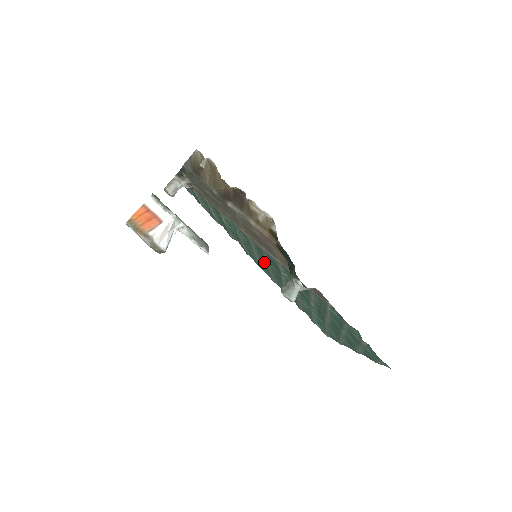
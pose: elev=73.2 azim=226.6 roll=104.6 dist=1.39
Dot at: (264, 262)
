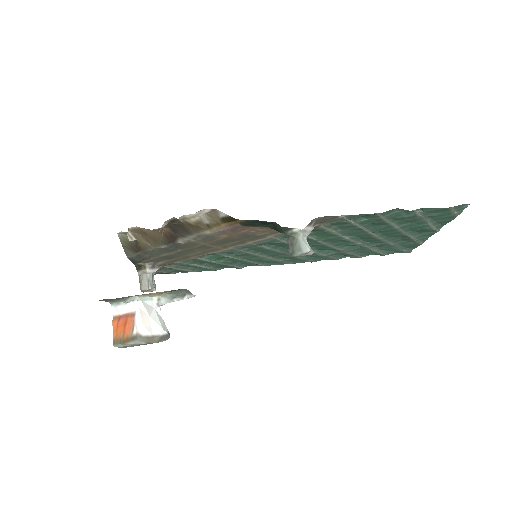
Dot at: (277, 255)
